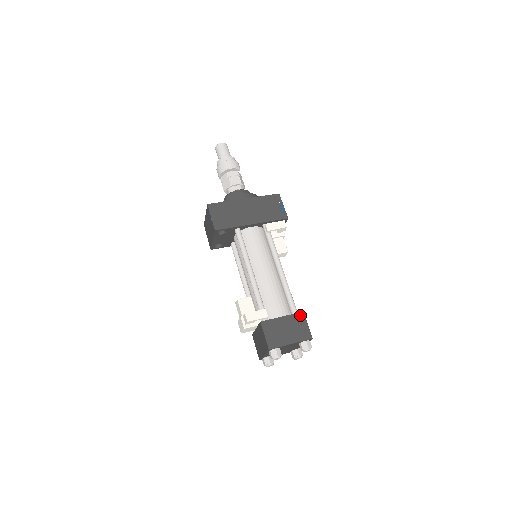
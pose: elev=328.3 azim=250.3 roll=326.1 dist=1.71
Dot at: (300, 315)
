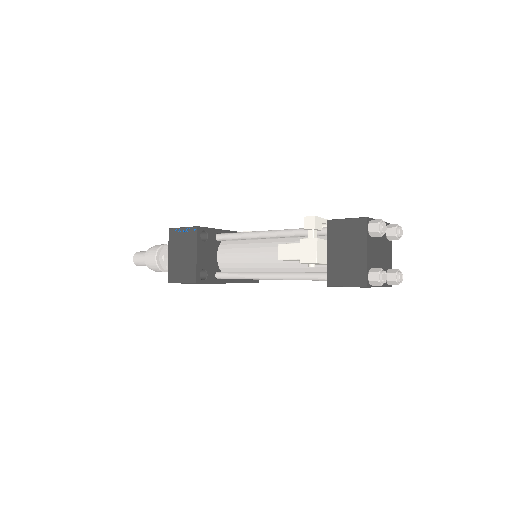
Dot at: occluded
